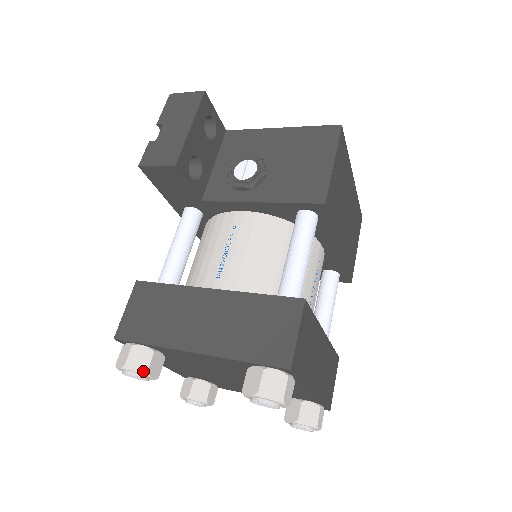
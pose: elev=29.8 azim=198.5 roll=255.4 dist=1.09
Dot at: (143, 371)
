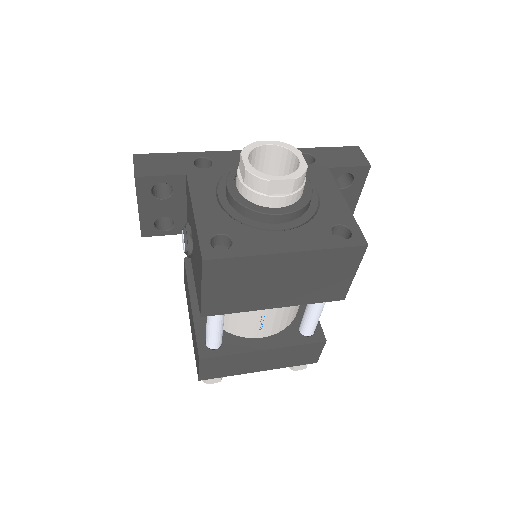
Dot at: occluded
